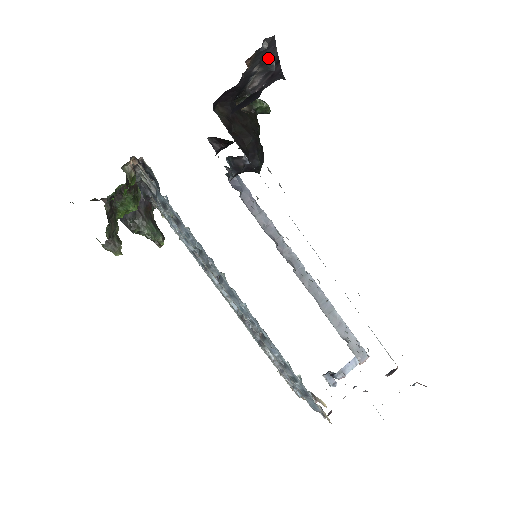
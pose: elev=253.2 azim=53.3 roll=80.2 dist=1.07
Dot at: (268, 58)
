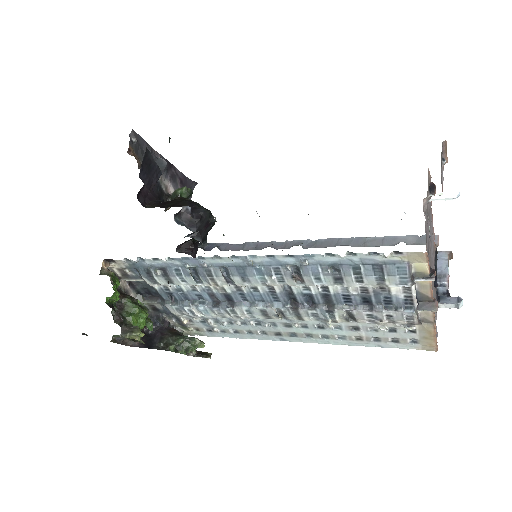
Dot at: occluded
